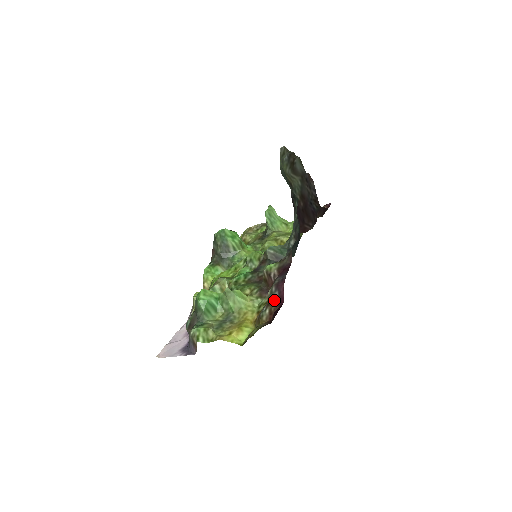
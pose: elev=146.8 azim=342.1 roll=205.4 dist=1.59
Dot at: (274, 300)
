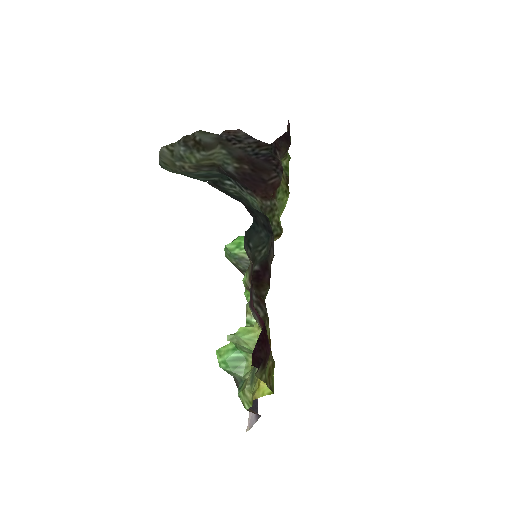
Dot at: (259, 325)
